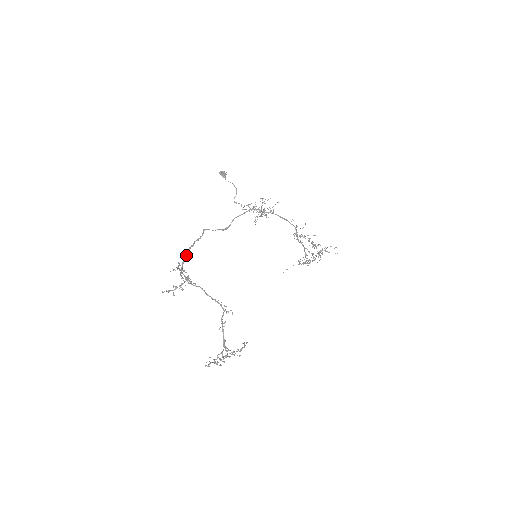
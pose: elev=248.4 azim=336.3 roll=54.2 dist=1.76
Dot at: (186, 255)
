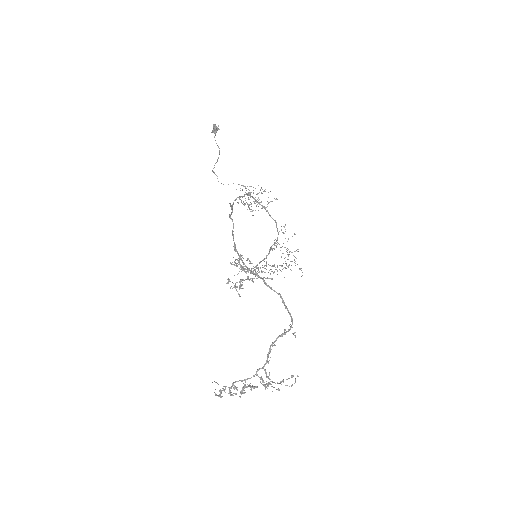
Dot at: (233, 236)
